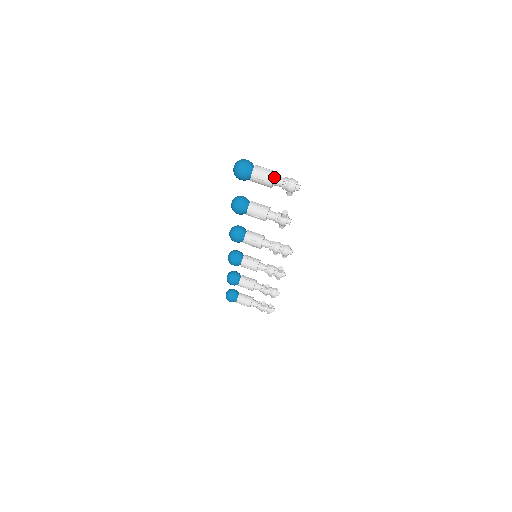
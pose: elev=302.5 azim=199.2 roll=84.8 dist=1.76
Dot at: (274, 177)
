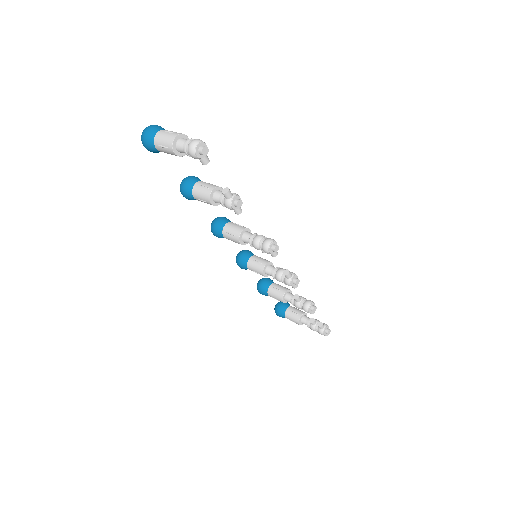
Dot at: (175, 141)
